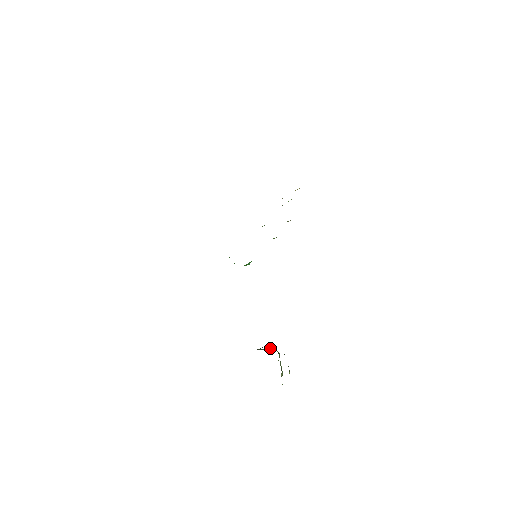
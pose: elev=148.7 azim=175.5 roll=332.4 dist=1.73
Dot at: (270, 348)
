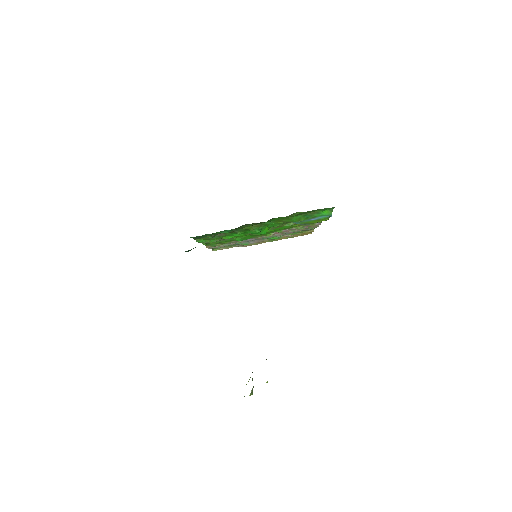
Dot at: occluded
